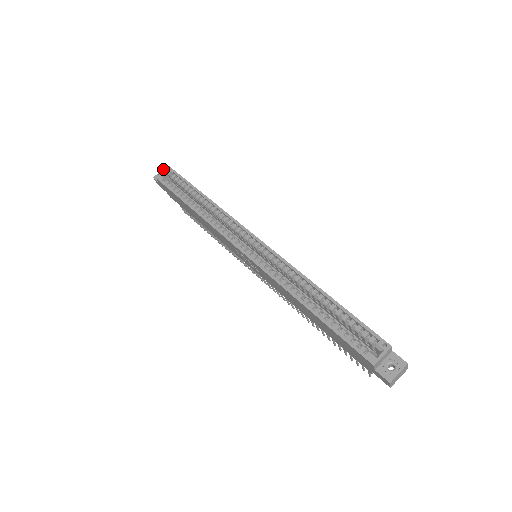
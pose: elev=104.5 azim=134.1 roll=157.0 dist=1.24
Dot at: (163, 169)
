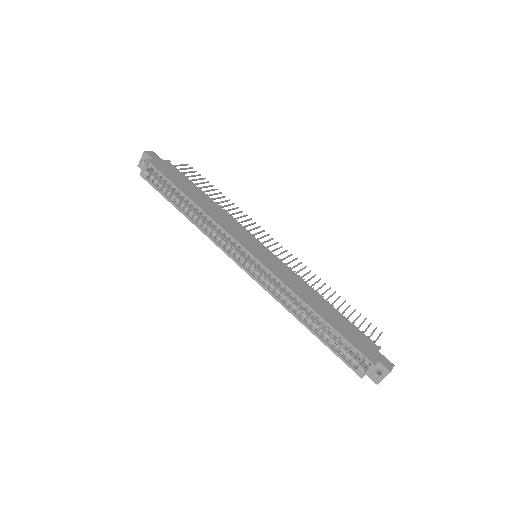
Dot at: (142, 155)
